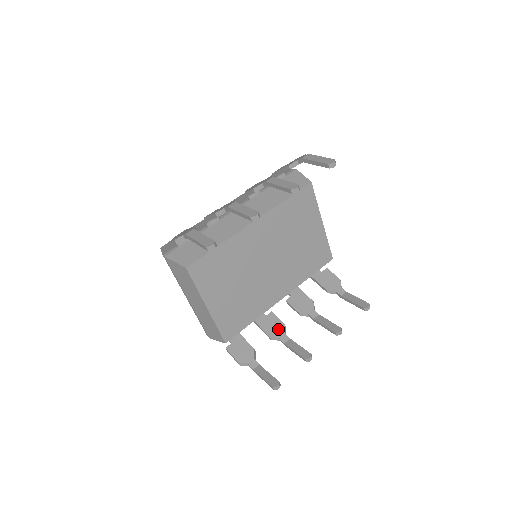
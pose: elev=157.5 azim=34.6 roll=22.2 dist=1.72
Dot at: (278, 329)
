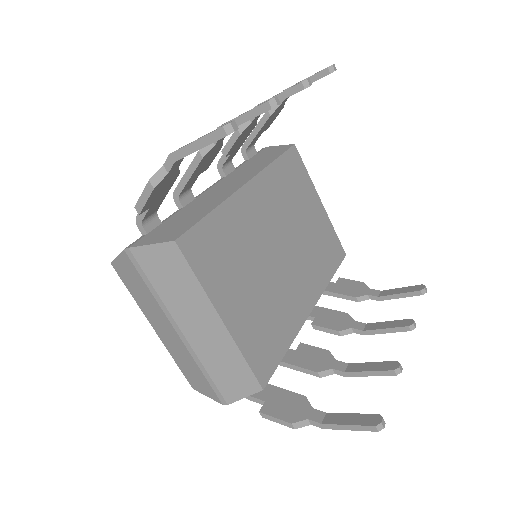
Dot at: (323, 359)
